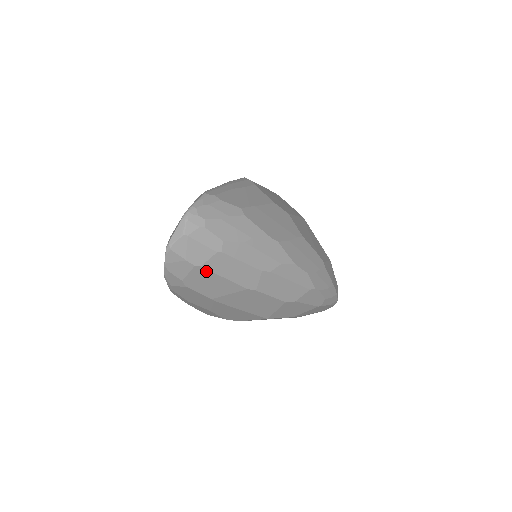
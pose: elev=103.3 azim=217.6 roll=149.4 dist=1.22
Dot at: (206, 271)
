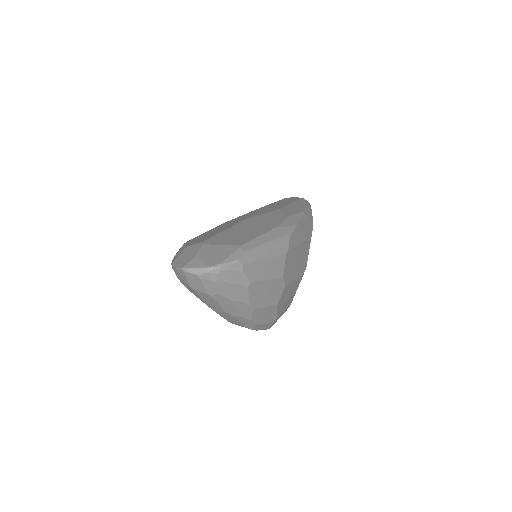
Dot at: (194, 291)
